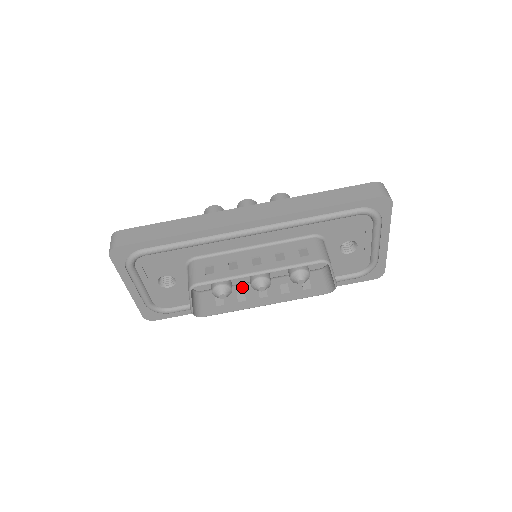
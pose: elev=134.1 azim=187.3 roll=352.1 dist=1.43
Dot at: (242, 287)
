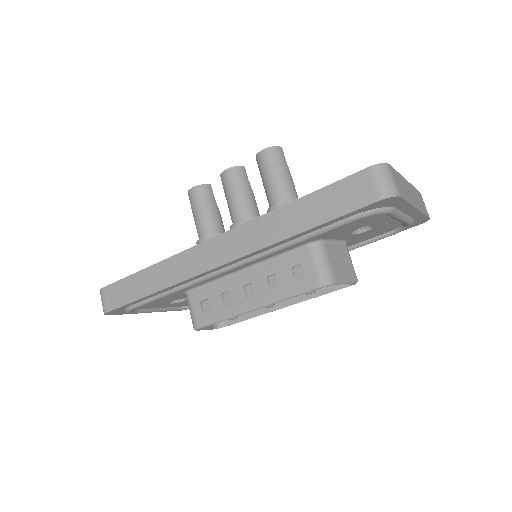
Dot at: occluded
